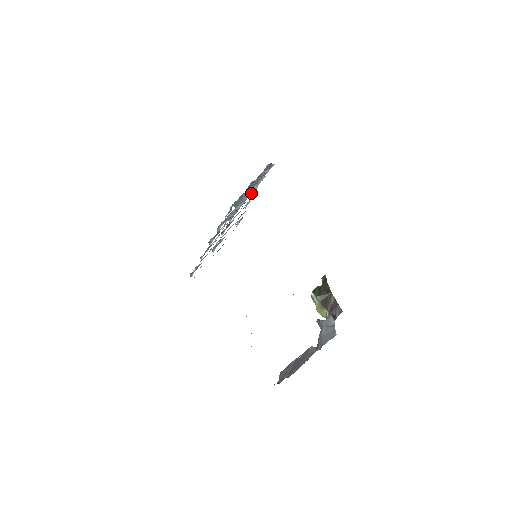
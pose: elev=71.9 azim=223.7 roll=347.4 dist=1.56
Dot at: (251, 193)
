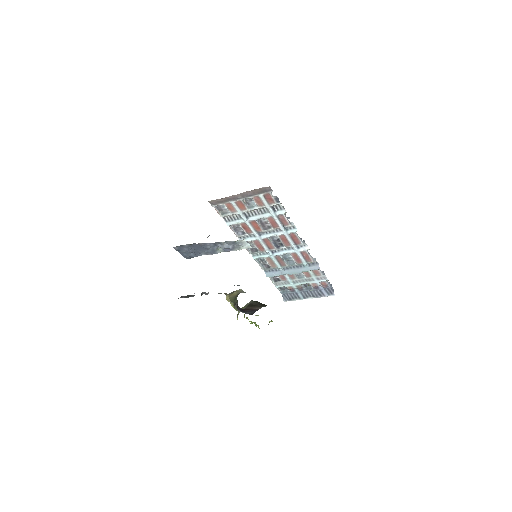
Dot at: (301, 272)
